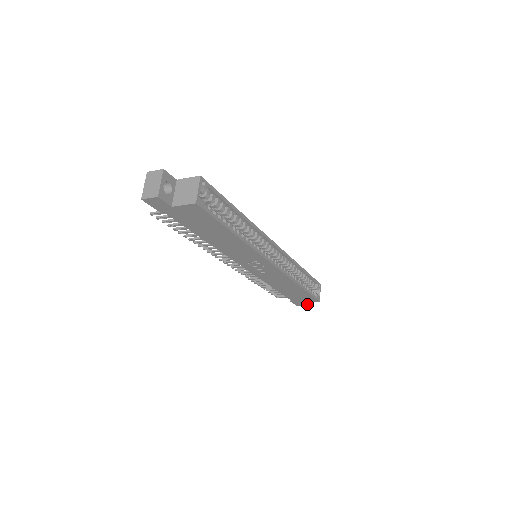
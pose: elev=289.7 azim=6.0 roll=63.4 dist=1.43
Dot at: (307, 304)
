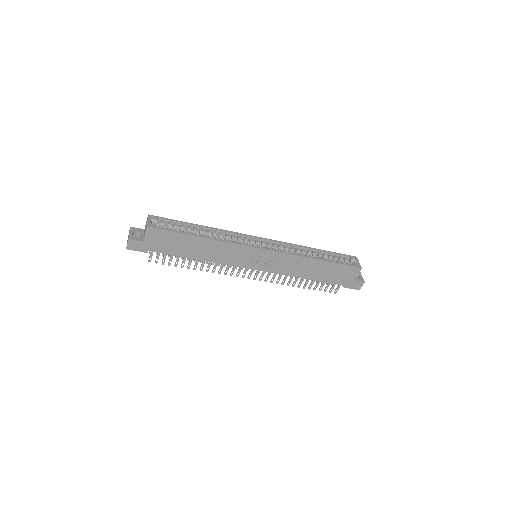
Dot at: (363, 281)
